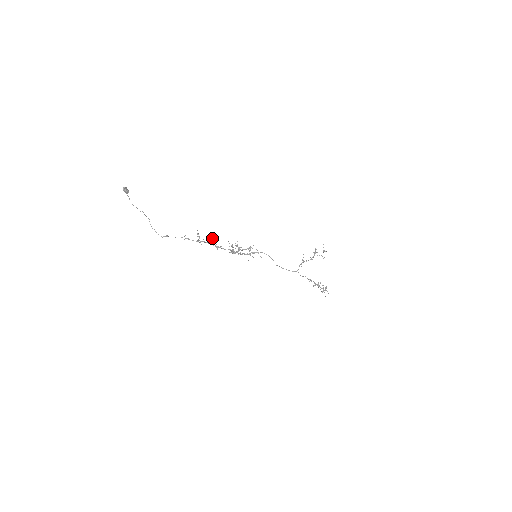
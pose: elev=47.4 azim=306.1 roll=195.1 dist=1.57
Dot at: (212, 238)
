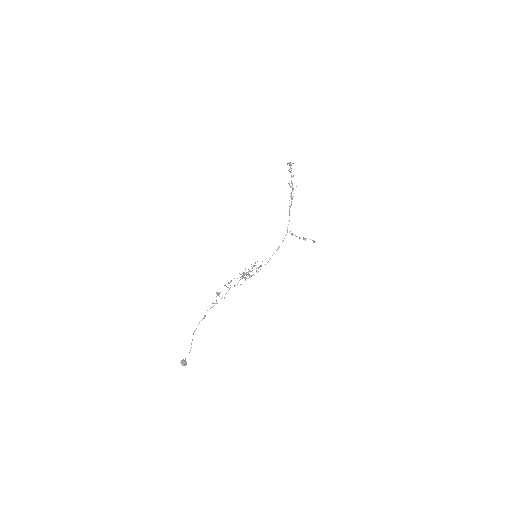
Dot at: (225, 285)
